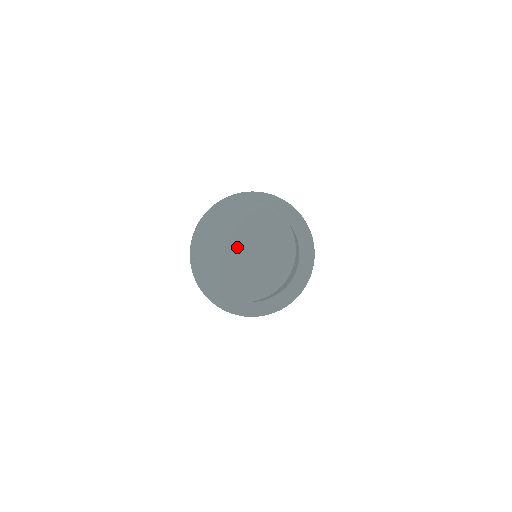
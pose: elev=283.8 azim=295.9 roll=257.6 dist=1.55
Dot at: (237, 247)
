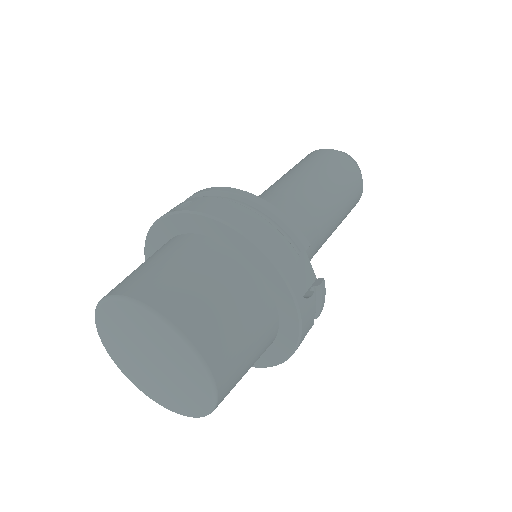
Dot at: (146, 353)
